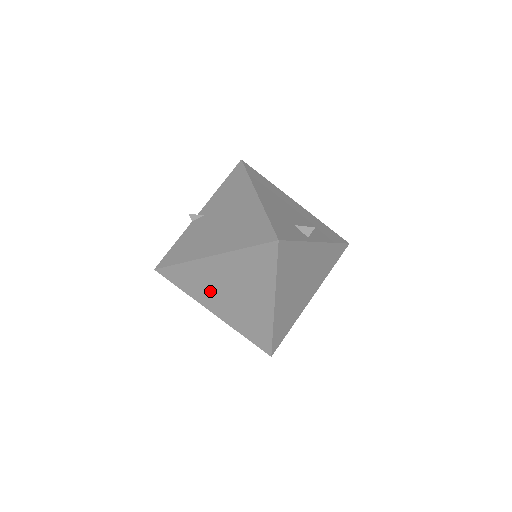
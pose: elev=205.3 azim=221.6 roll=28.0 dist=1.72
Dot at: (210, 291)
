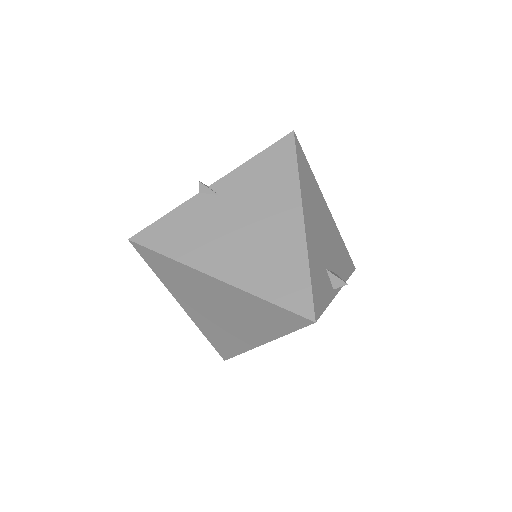
Dot at: (192, 294)
